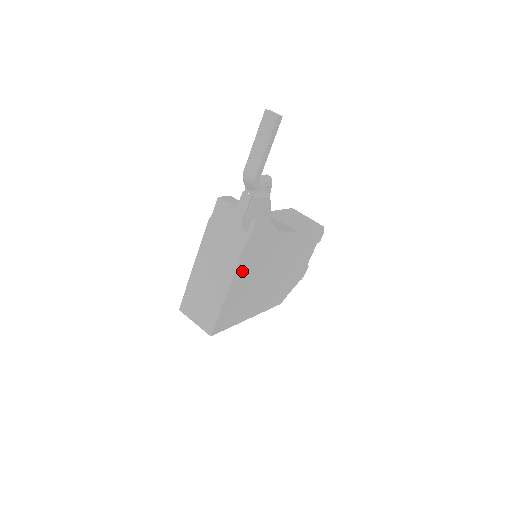
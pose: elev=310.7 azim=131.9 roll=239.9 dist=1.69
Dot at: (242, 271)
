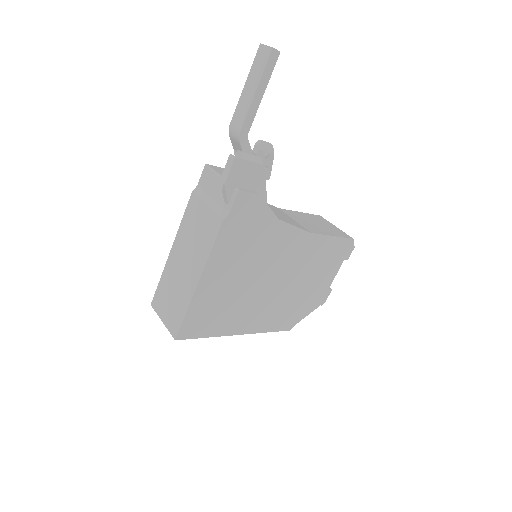
Dot at: (221, 259)
